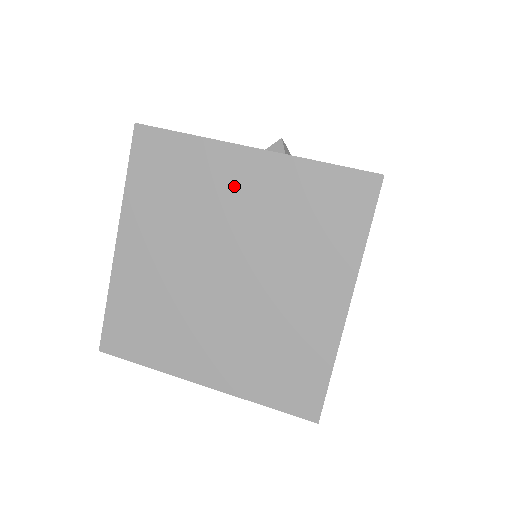
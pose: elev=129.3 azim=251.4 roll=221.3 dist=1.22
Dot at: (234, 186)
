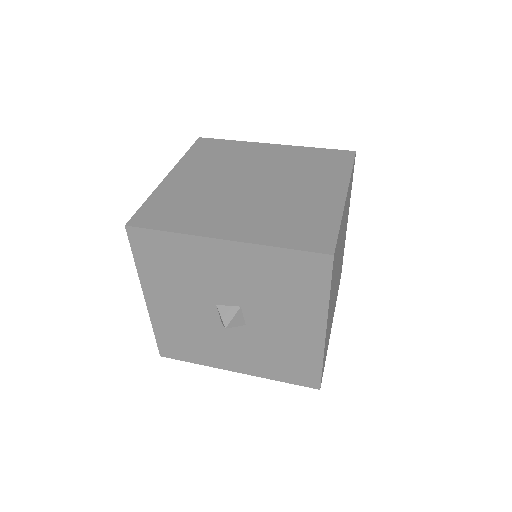
Dot at: (262, 155)
